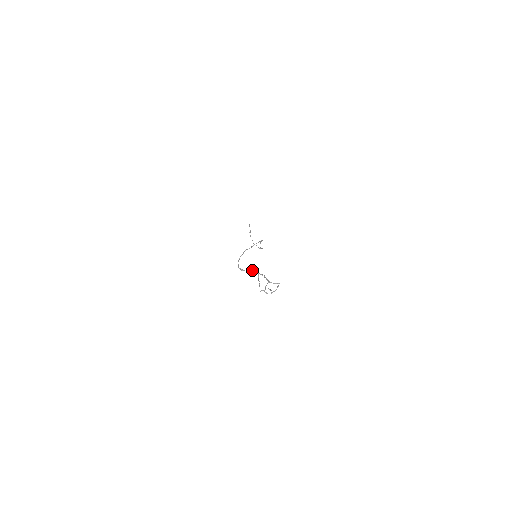
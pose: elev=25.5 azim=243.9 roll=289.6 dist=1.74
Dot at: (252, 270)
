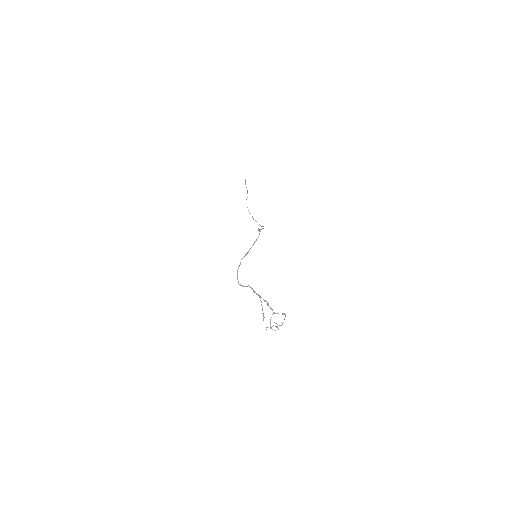
Dot at: (253, 291)
